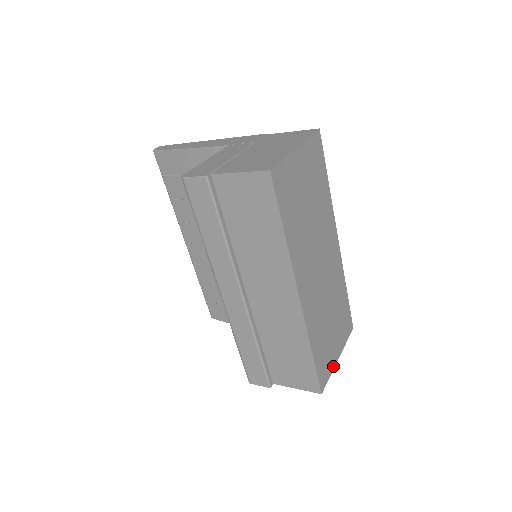
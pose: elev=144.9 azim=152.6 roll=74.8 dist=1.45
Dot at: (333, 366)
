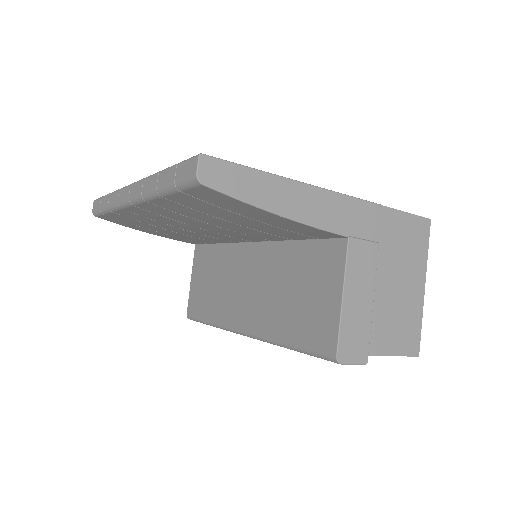
Dot at: occluded
